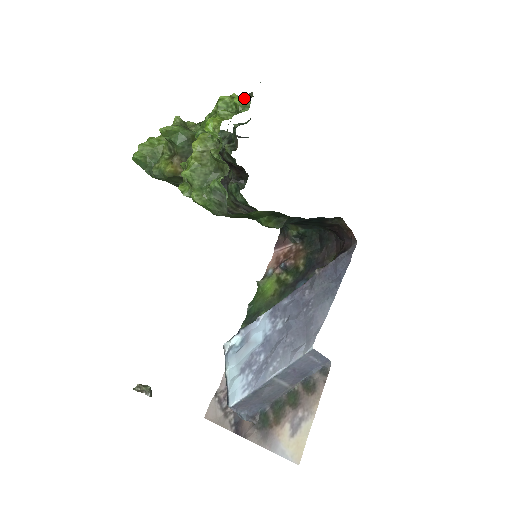
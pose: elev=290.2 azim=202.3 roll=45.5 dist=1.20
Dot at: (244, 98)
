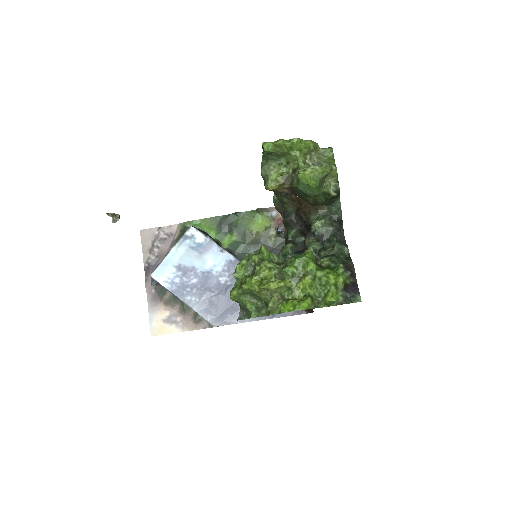
Dot at: (335, 302)
